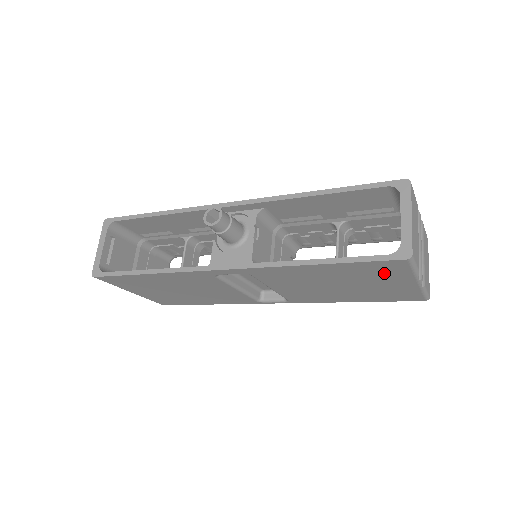
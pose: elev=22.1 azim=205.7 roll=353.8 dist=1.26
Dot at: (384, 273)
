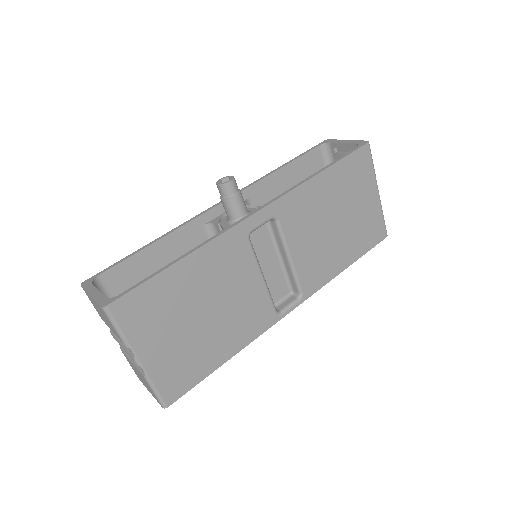
Dot at: (360, 177)
